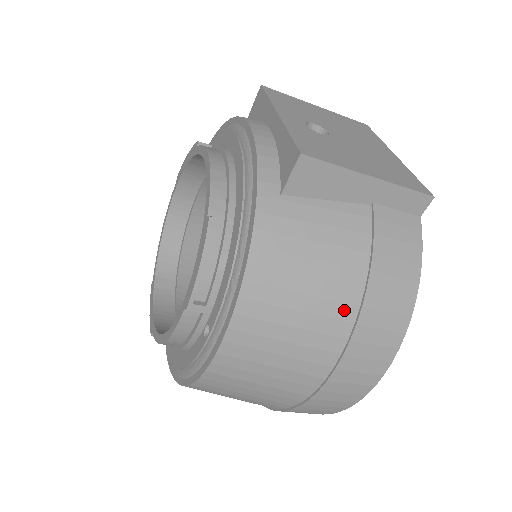
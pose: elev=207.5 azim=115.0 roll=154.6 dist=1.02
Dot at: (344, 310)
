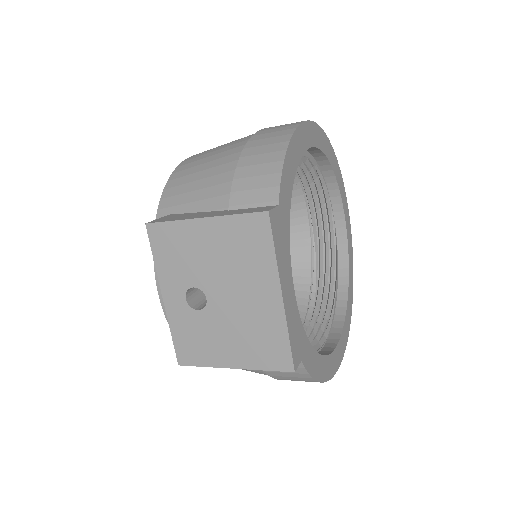
Dot at: occluded
